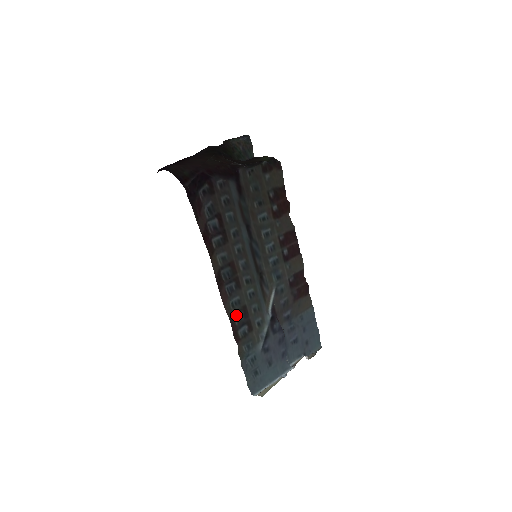
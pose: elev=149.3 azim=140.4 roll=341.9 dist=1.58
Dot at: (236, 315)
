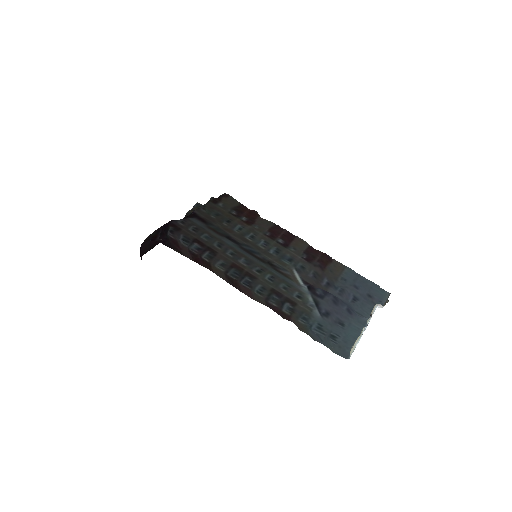
Dot at: (269, 299)
